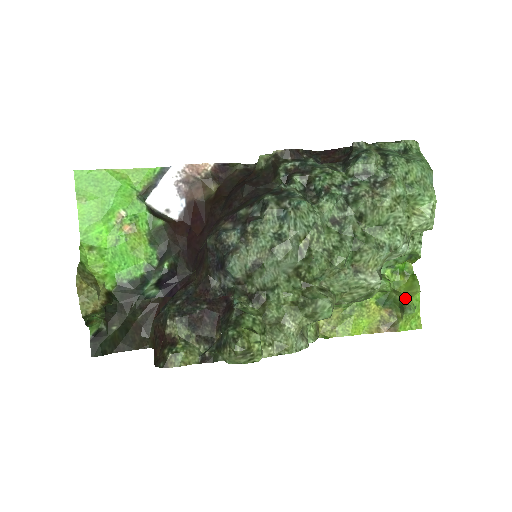
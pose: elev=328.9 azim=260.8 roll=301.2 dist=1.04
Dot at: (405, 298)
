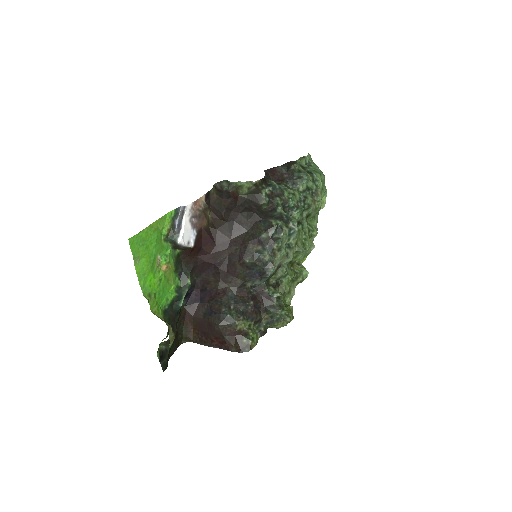
Dot at: occluded
